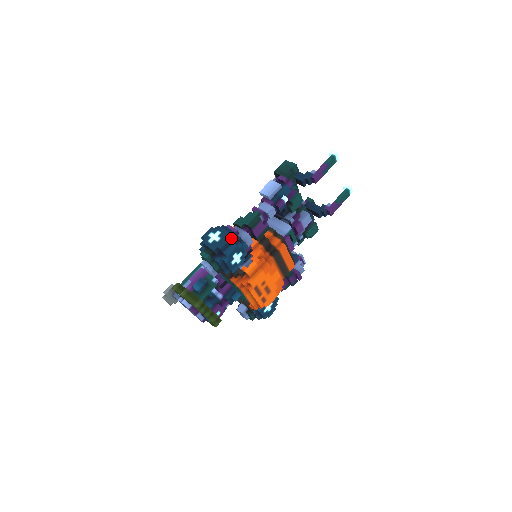
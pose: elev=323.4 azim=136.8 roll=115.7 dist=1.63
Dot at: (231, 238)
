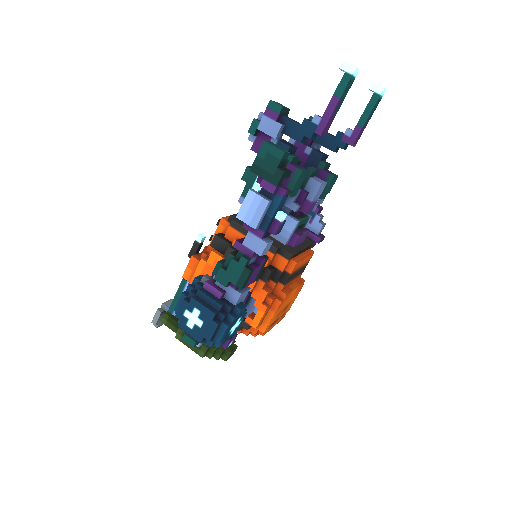
Dot at: (218, 316)
